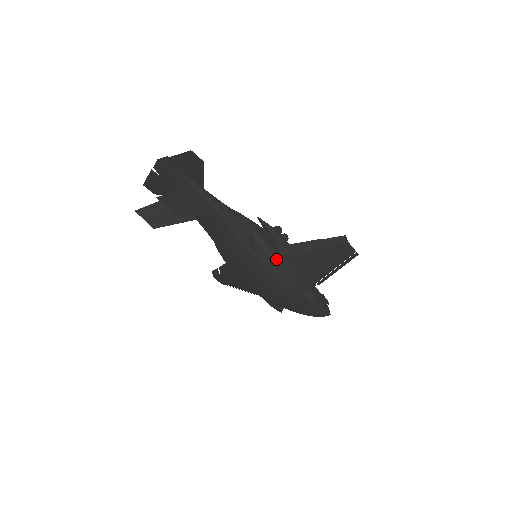
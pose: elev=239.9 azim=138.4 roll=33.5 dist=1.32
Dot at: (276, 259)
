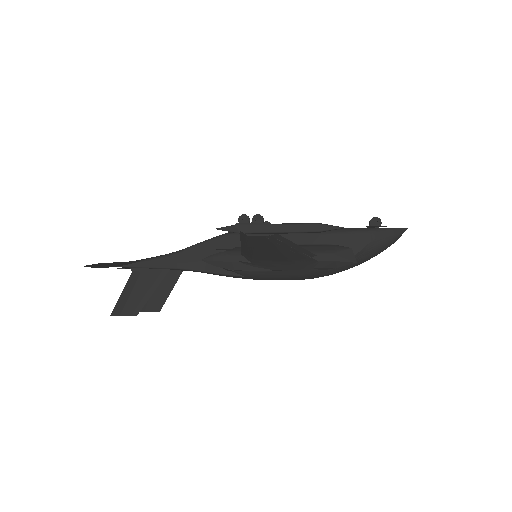
Dot at: (252, 266)
